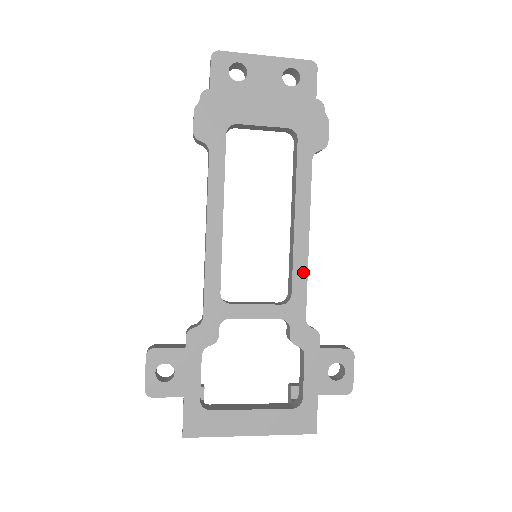
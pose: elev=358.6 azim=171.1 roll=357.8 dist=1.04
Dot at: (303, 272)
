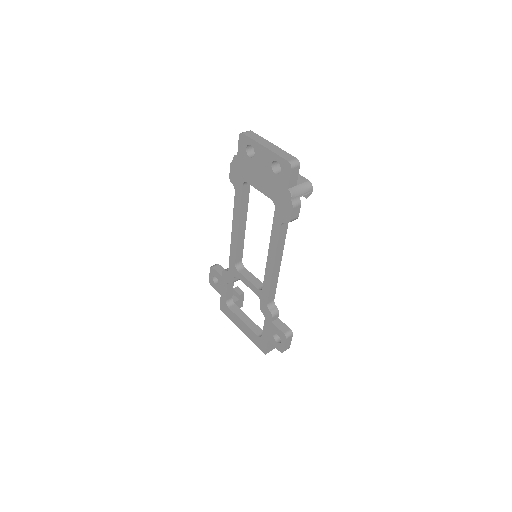
Dot at: (269, 281)
